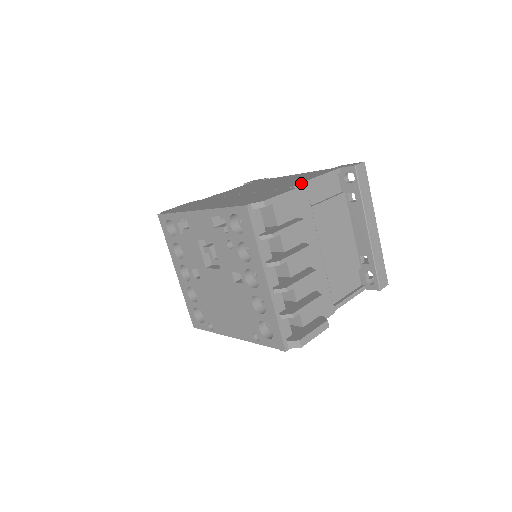
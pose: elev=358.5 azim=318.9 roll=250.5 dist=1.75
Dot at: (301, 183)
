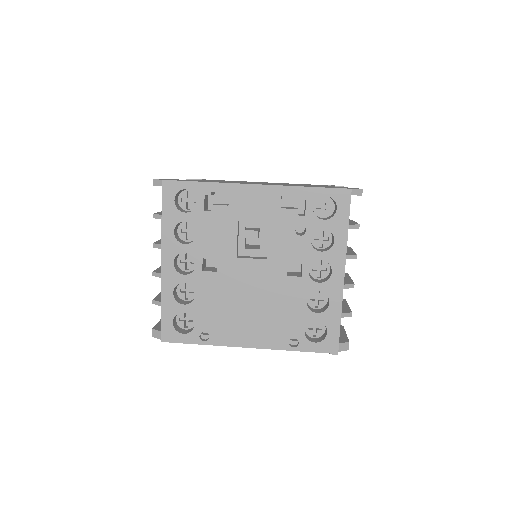
Dot at: occluded
